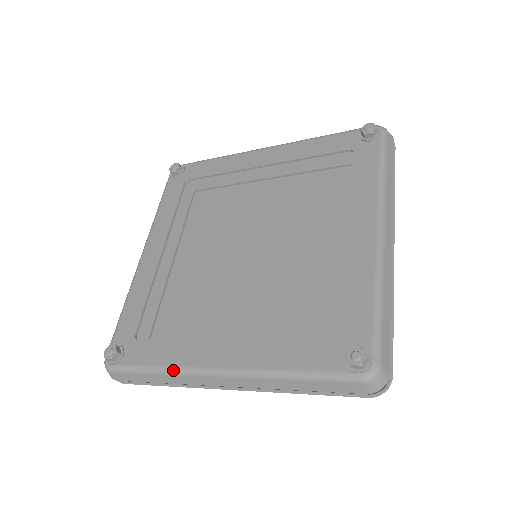
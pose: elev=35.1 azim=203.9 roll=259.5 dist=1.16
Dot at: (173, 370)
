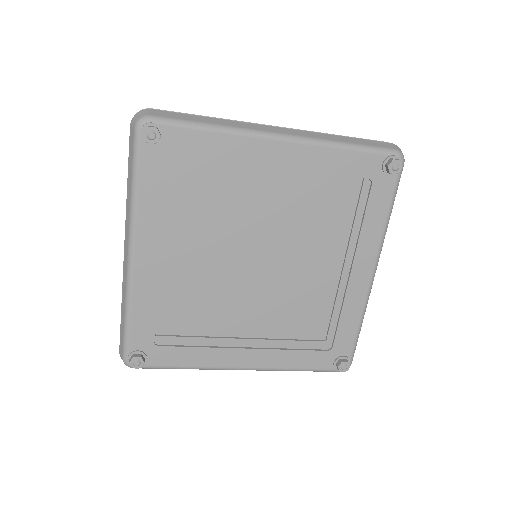
Dot at: (202, 369)
